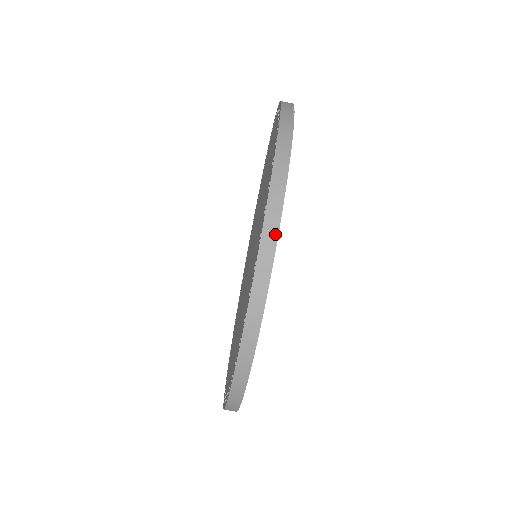
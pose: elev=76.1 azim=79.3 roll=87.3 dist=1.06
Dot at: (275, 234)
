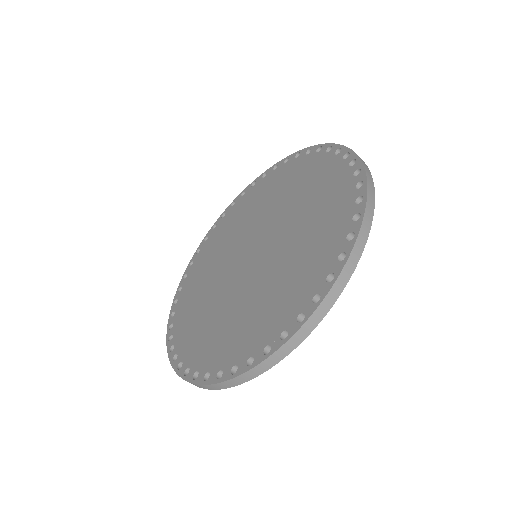
Dot at: (315, 325)
